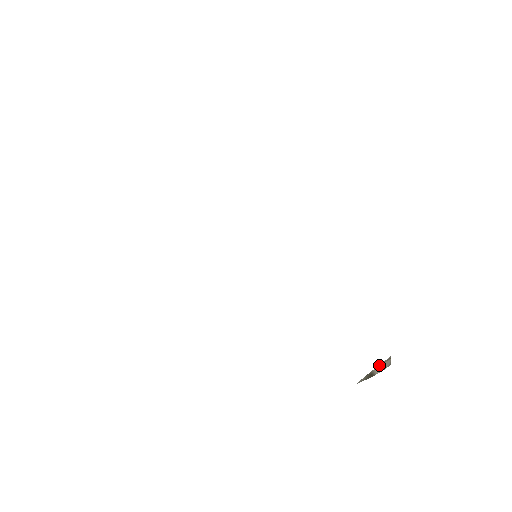
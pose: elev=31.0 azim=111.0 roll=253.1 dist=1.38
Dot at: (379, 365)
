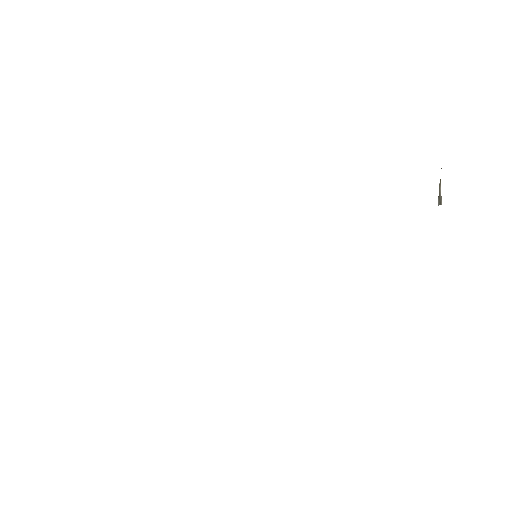
Dot at: occluded
